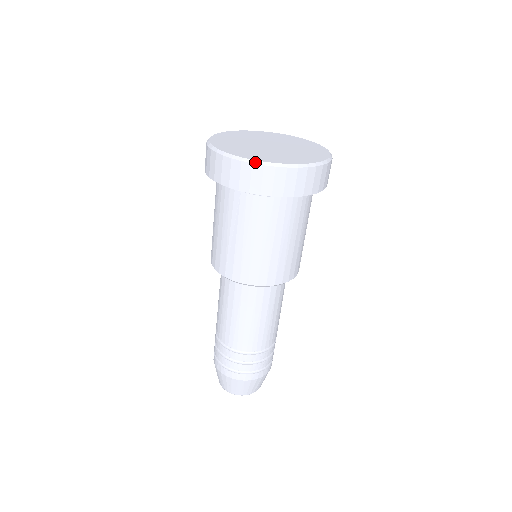
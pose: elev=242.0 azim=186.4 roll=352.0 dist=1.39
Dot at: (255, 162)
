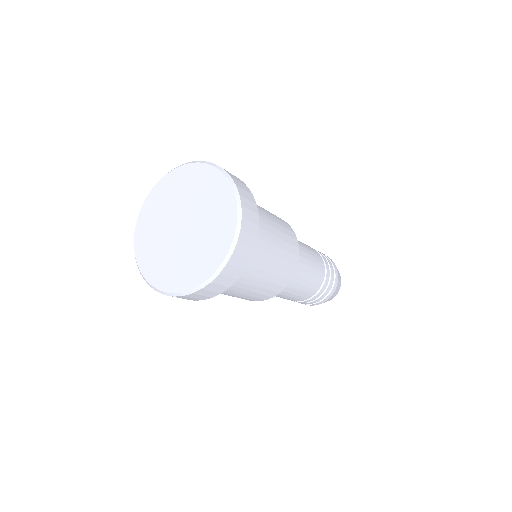
Dot at: (193, 291)
